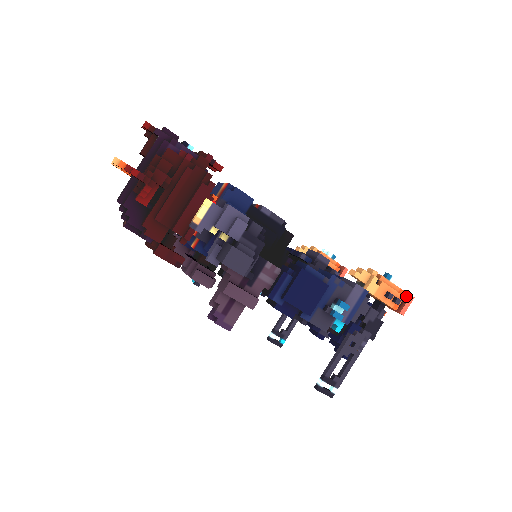
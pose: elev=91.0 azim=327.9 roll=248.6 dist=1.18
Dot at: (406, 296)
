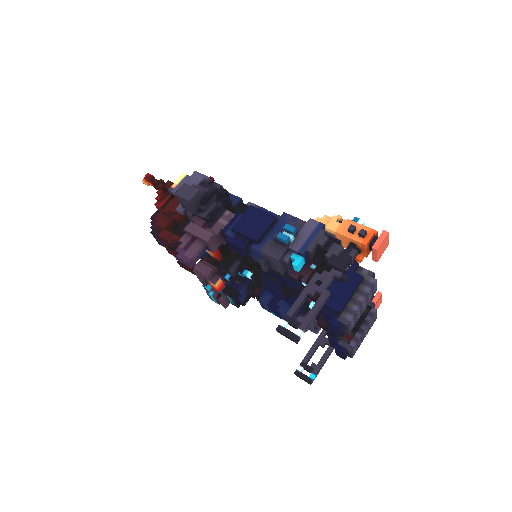
Dot at: (381, 235)
